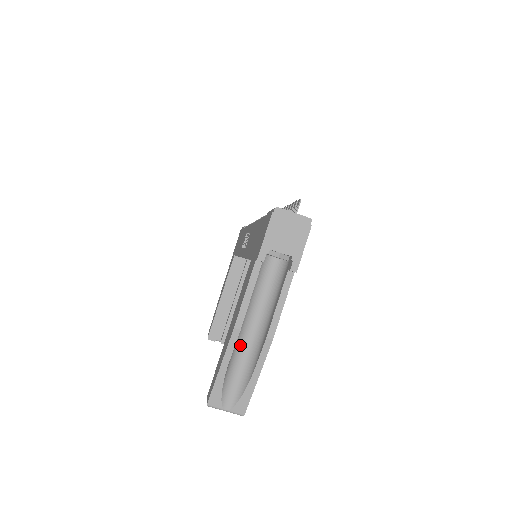
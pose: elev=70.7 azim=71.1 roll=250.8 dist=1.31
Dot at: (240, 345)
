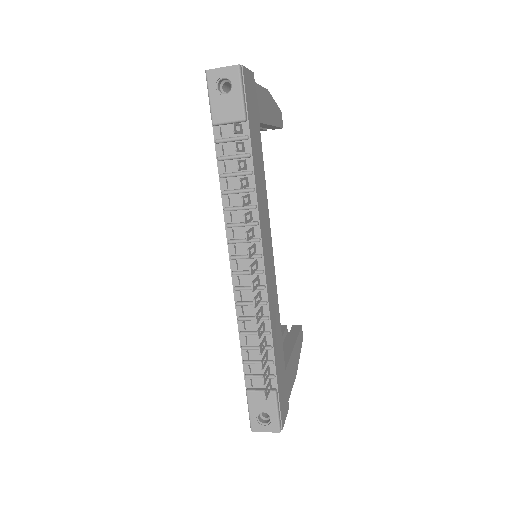
Dot at: occluded
